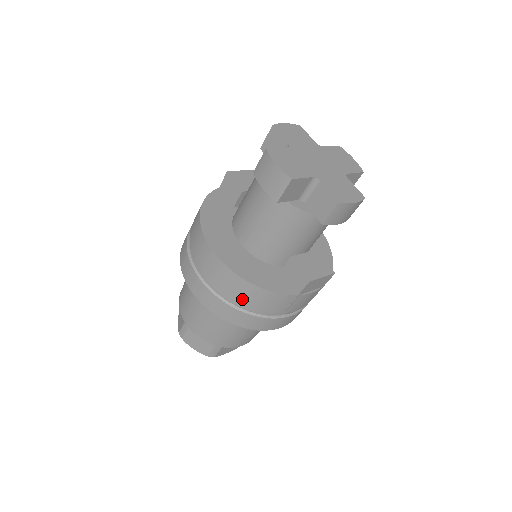
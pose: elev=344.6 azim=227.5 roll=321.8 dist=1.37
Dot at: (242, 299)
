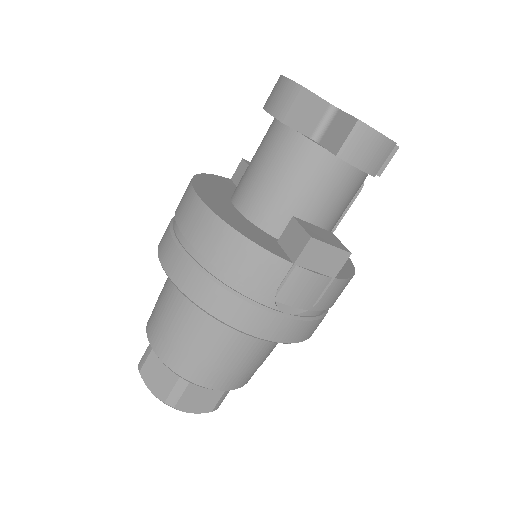
Dot at: (217, 257)
